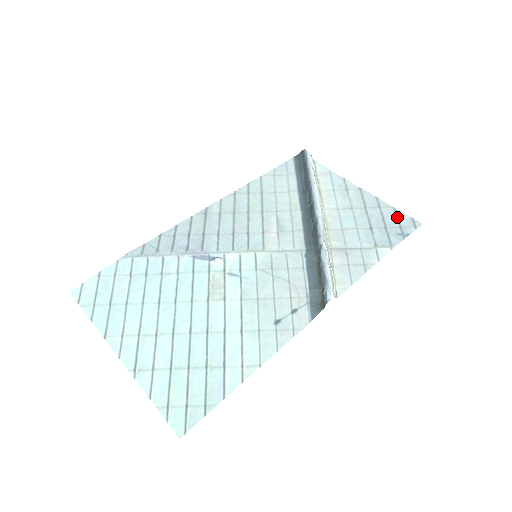
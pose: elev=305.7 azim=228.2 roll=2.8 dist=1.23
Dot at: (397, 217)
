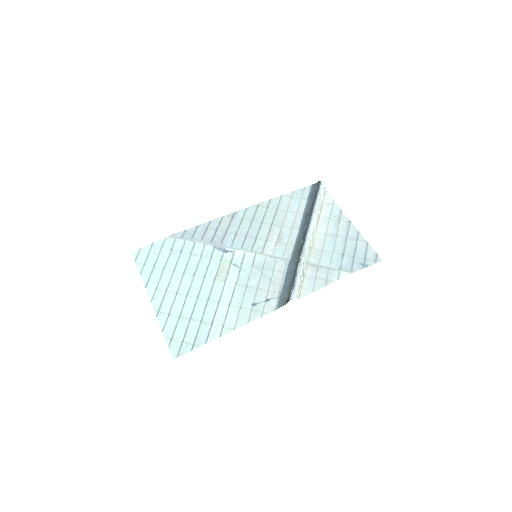
Dot at: (366, 251)
